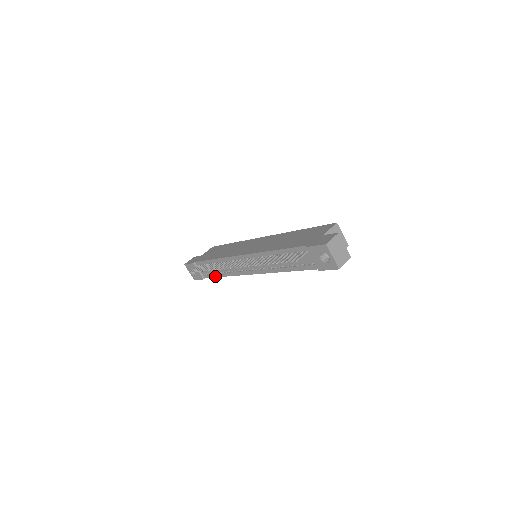
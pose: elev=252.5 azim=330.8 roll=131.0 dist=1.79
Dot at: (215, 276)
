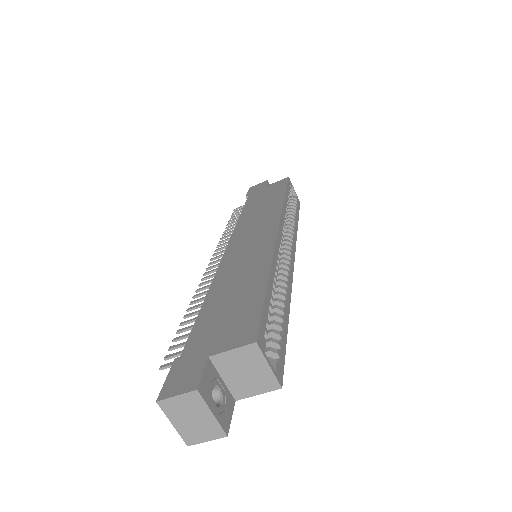
Dot at: occluded
